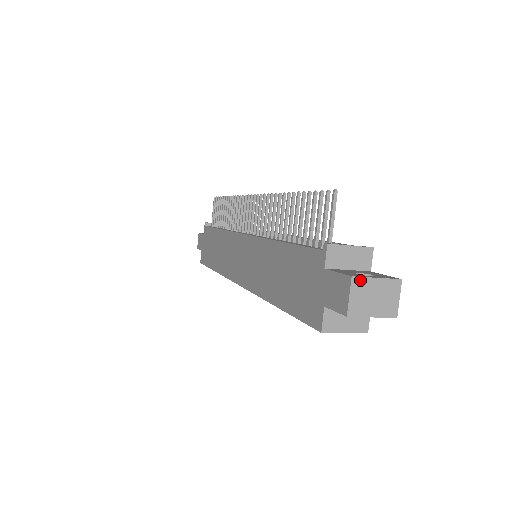
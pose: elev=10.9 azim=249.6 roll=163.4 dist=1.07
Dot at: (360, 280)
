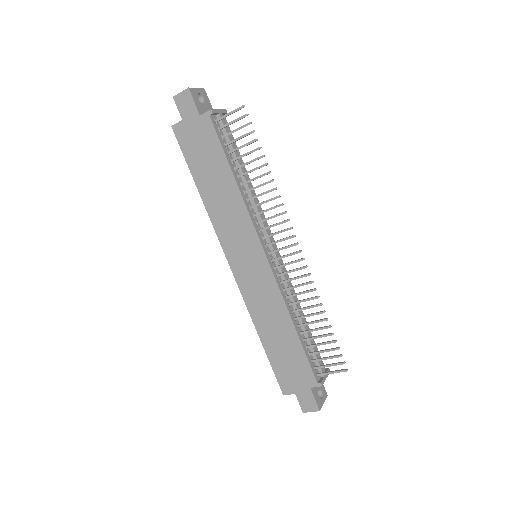
Dot at: (320, 408)
